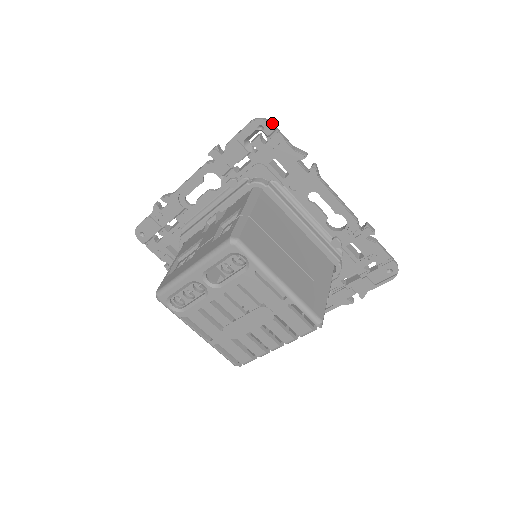
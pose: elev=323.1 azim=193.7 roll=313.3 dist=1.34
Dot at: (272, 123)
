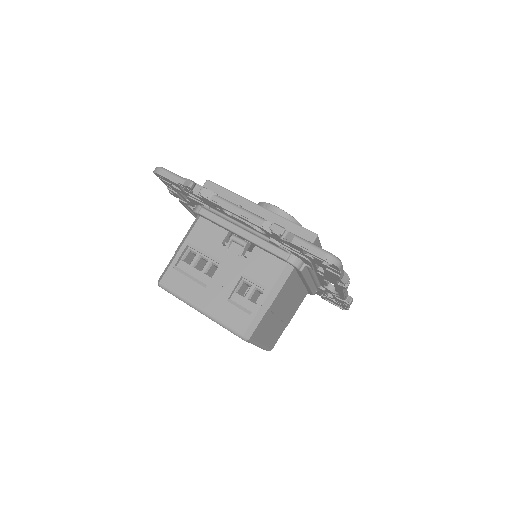
Dot at: (341, 267)
